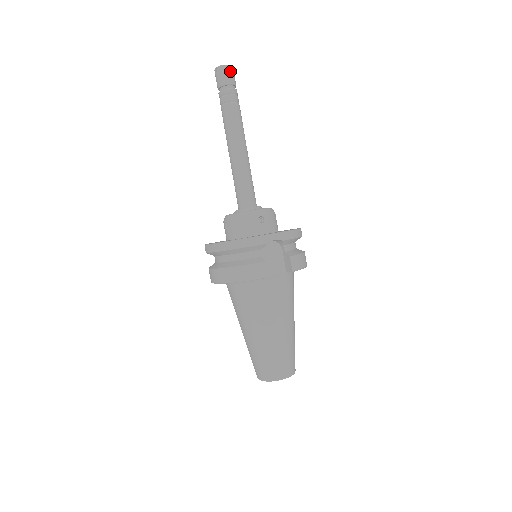
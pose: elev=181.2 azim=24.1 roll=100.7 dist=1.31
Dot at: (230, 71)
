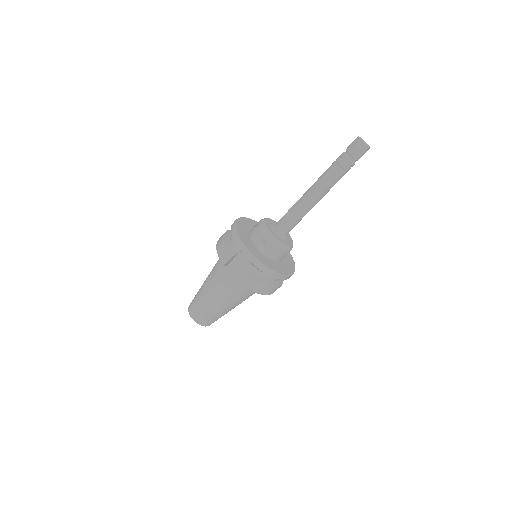
Dot at: (360, 148)
